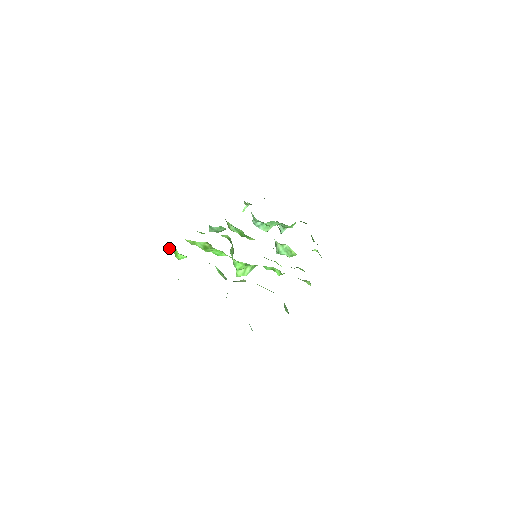
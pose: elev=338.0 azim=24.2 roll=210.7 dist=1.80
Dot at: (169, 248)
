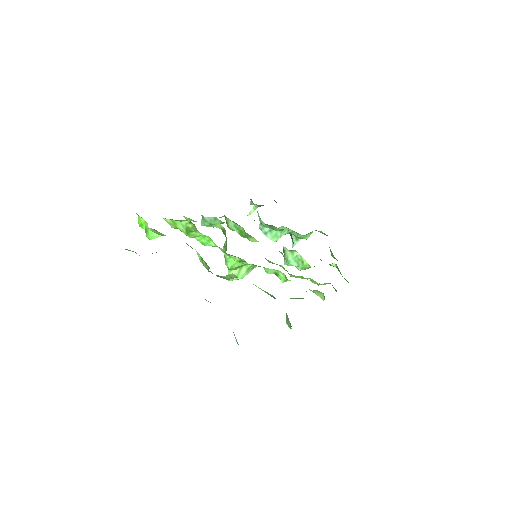
Dot at: (139, 224)
